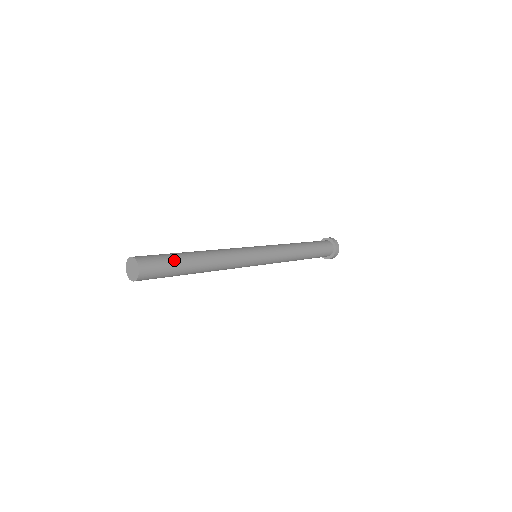
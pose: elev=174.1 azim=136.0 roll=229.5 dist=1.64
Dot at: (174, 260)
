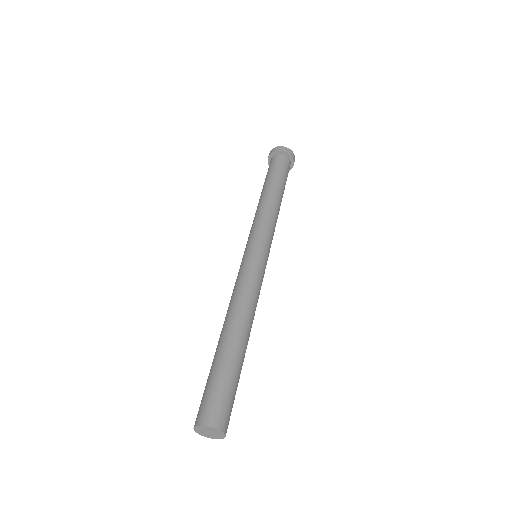
Dot at: (232, 375)
